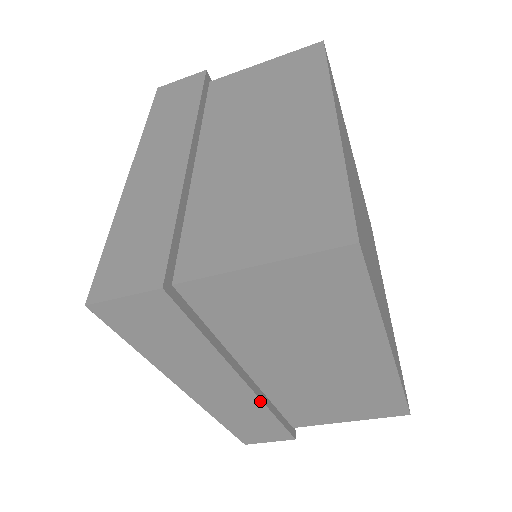
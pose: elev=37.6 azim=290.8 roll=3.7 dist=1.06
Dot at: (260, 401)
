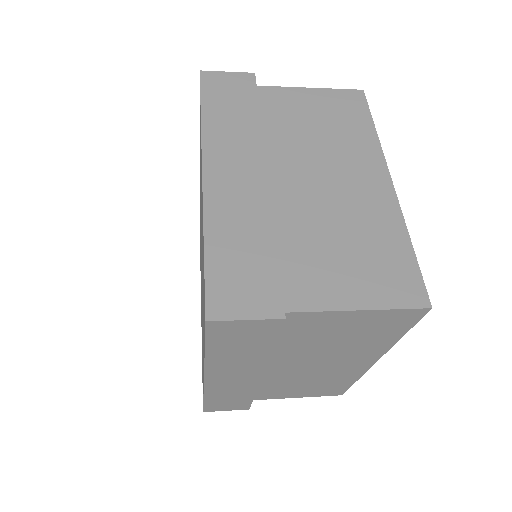
Dot at: occluded
